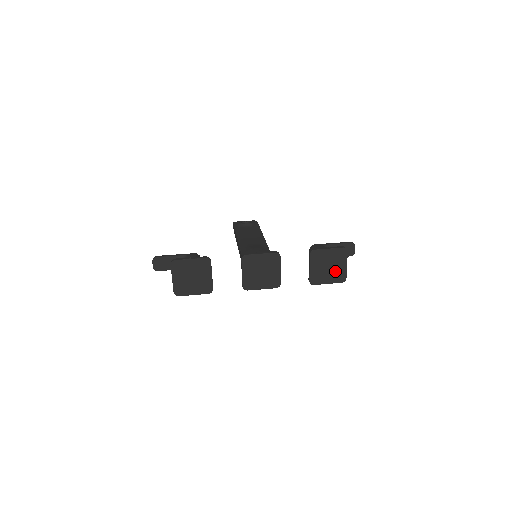
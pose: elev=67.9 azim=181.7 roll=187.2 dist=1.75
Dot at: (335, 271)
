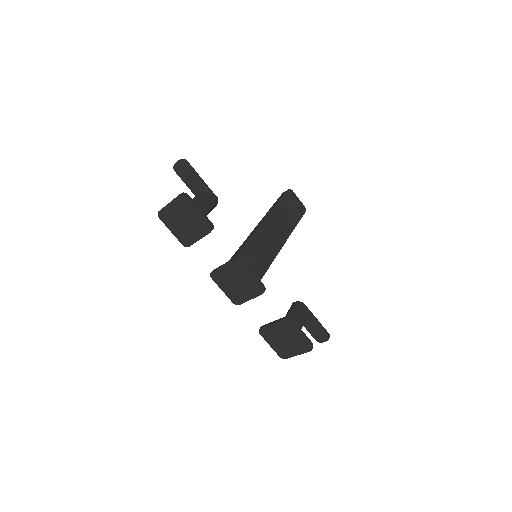
Dot at: (285, 347)
